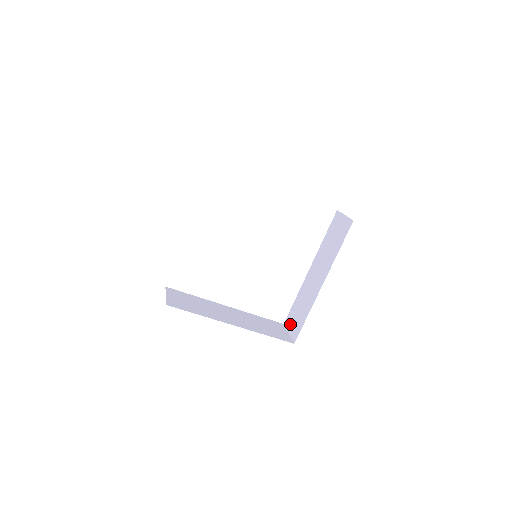
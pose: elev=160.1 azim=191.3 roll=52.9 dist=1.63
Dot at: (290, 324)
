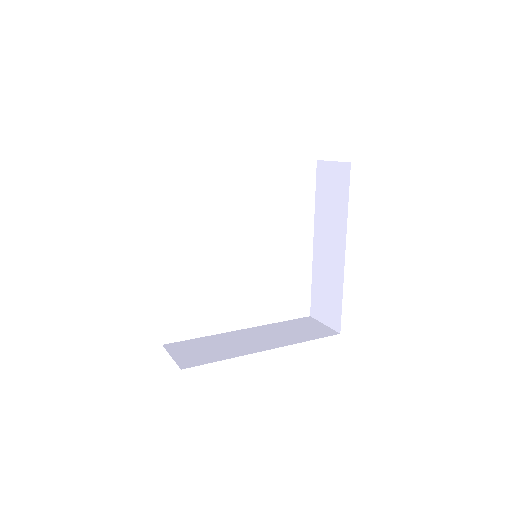
Dot at: (320, 313)
